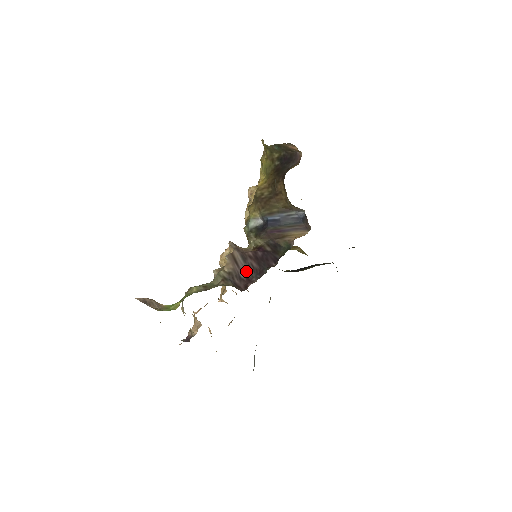
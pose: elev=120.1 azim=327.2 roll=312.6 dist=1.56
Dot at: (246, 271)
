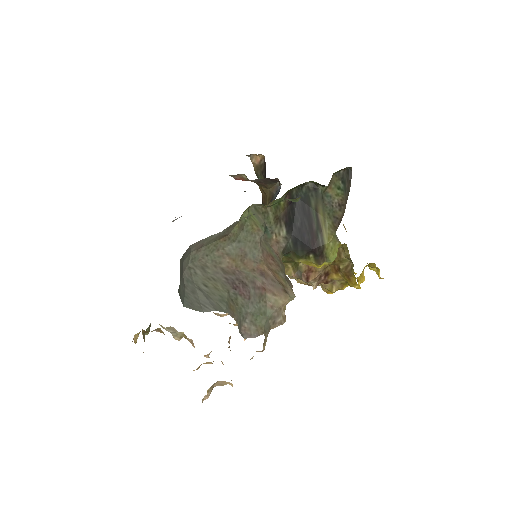
Dot at: occluded
